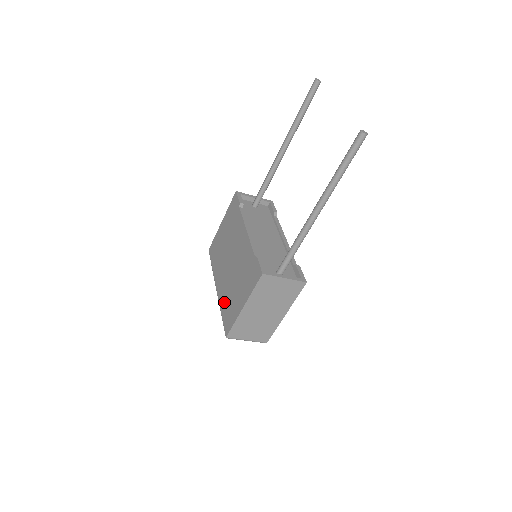
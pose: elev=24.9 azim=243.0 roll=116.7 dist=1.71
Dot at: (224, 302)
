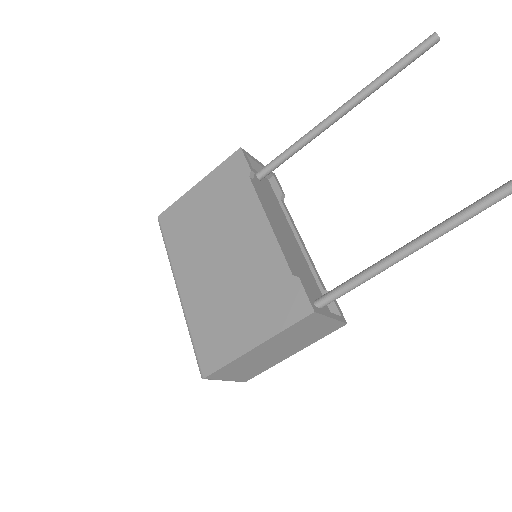
Dot at: (201, 318)
